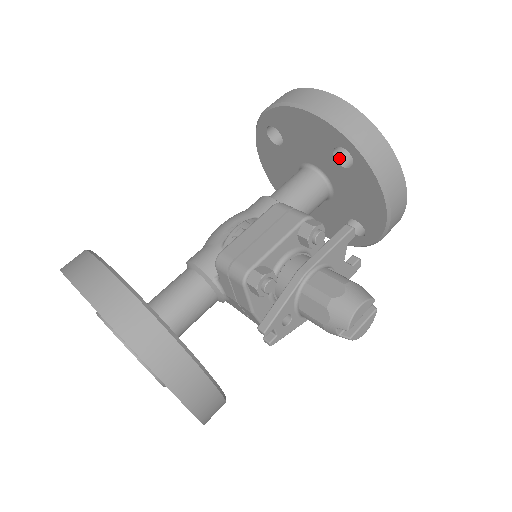
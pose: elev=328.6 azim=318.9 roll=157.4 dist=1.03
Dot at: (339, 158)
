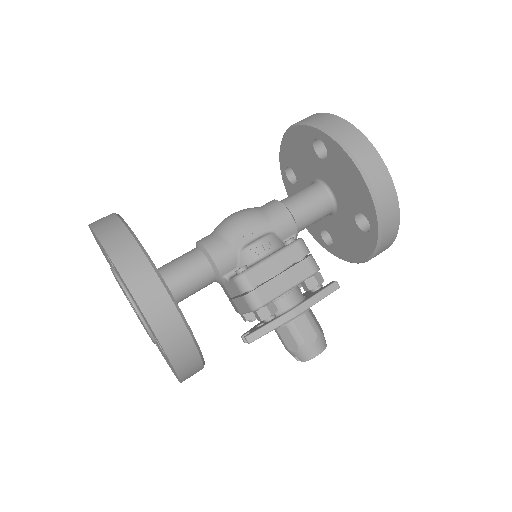
Dot at: (358, 214)
